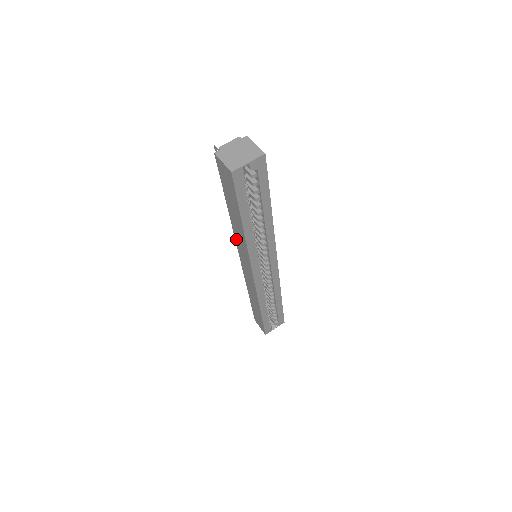
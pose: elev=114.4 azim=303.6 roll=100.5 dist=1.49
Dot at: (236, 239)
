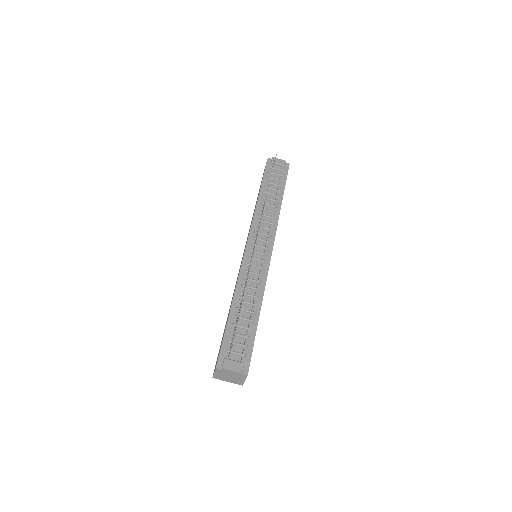
Dot at: (239, 273)
